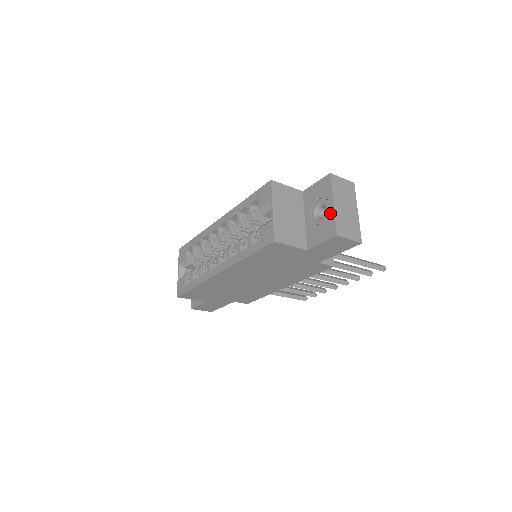
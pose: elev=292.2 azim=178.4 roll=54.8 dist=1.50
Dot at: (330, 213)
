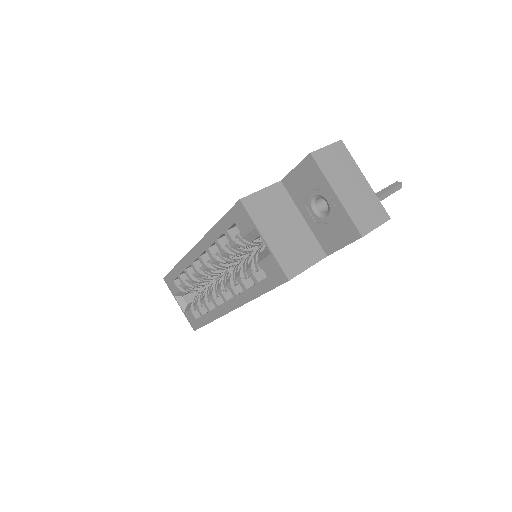
Dot at: (337, 208)
